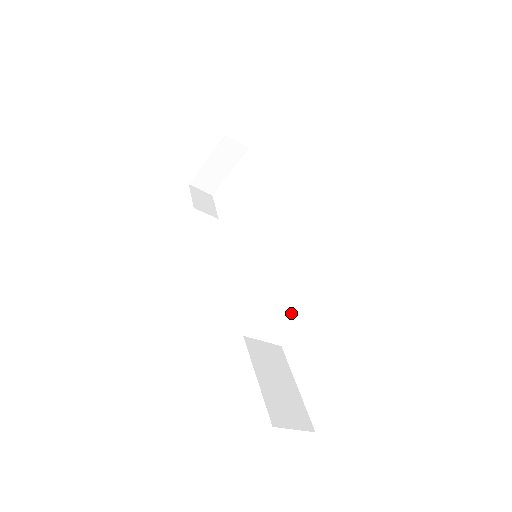
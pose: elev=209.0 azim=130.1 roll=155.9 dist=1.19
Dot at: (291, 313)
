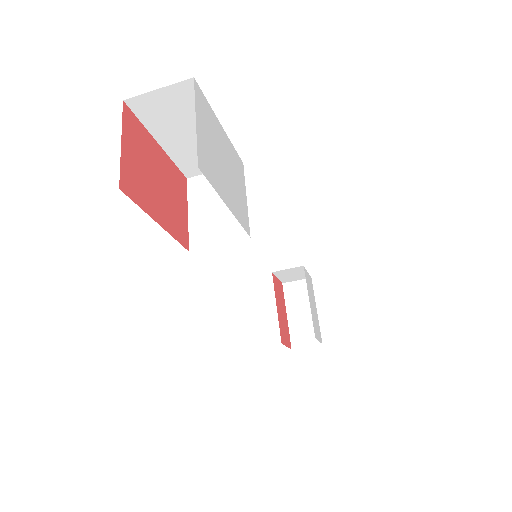
Dot at: (219, 197)
